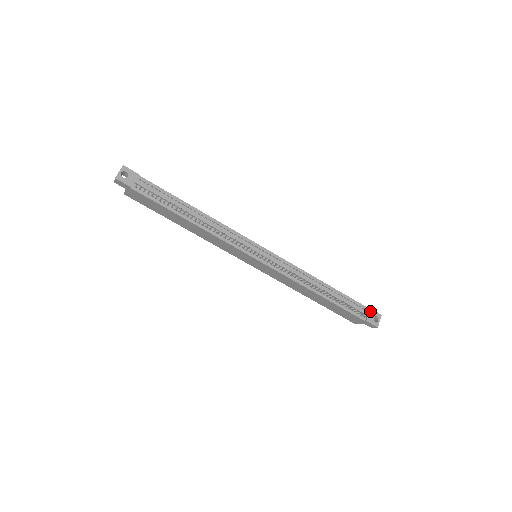
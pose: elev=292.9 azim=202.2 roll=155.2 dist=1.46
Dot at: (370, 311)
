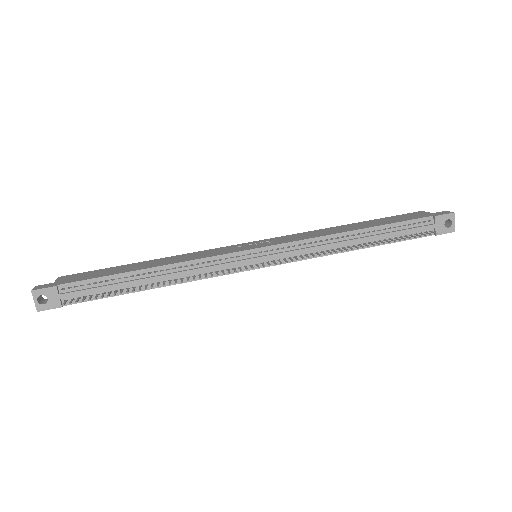
Dot at: (436, 220)
